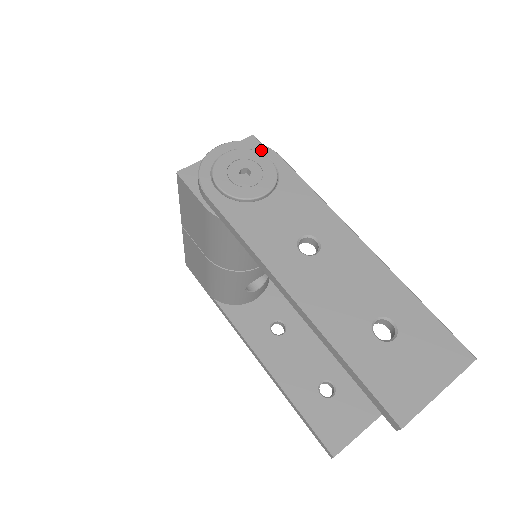
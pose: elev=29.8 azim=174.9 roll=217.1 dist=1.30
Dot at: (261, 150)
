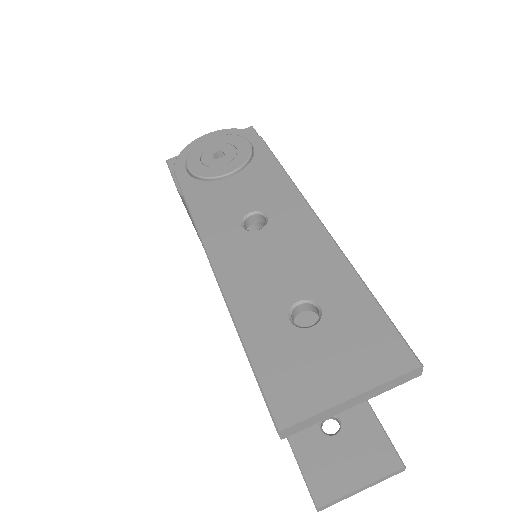
Dot at: (245, 135)
